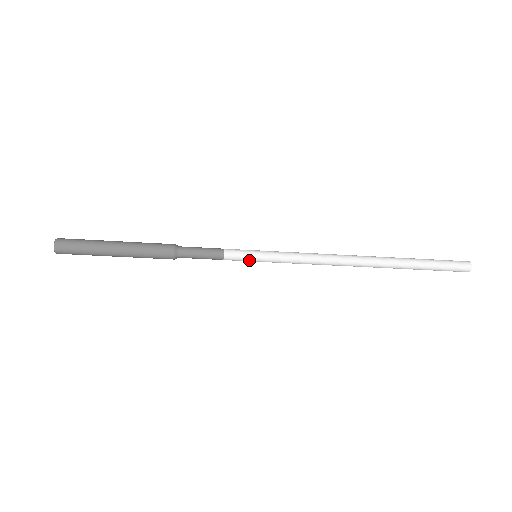
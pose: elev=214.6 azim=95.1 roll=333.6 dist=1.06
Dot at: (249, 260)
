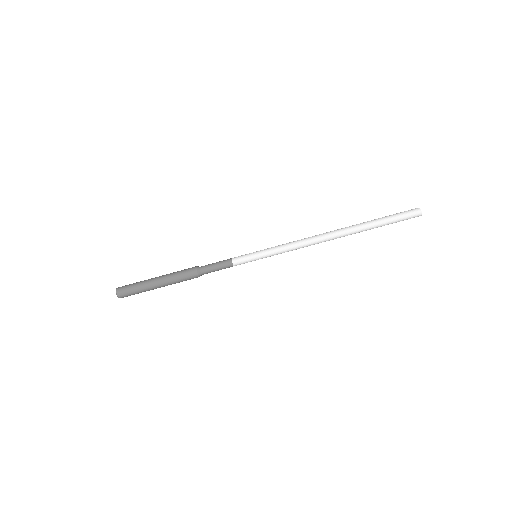
Dot at: (250, 256)
